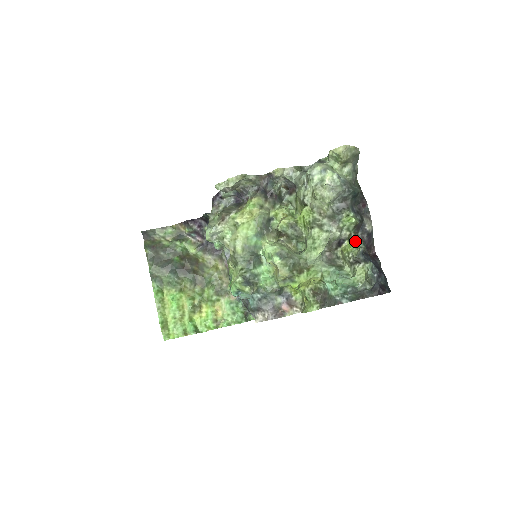
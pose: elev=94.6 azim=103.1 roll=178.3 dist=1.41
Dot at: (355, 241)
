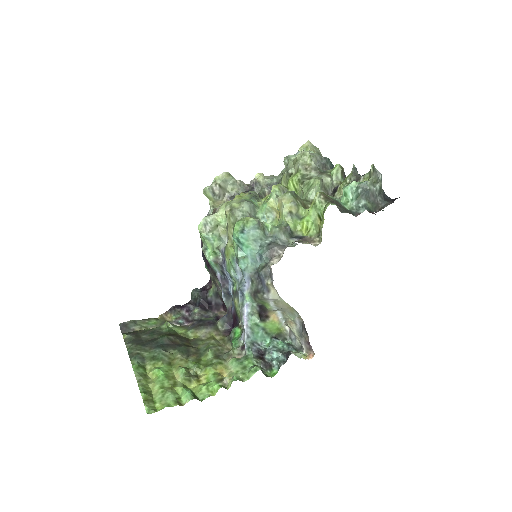
Dot at: occluded
